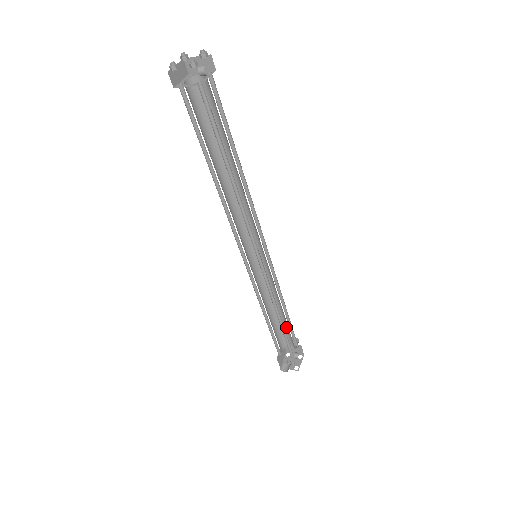
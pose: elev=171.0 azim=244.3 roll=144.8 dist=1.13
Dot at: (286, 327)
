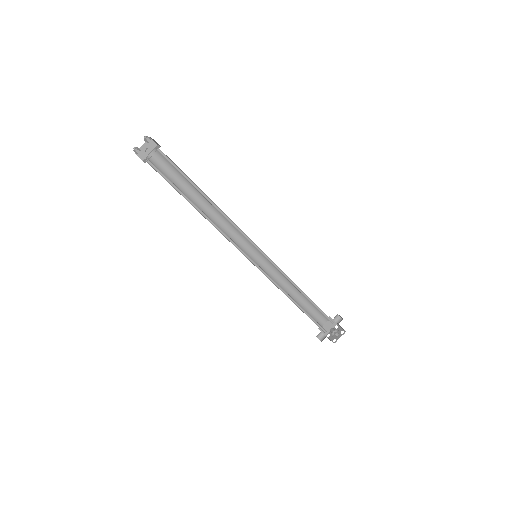
Dot at: (317, 307)
